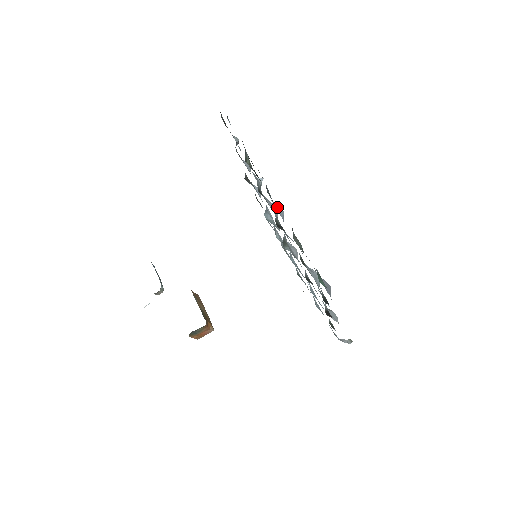
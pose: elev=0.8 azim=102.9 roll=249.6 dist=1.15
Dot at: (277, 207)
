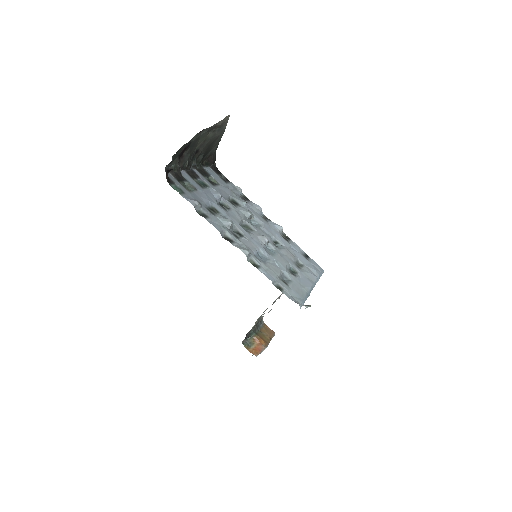
Dot at: (213, 191)
